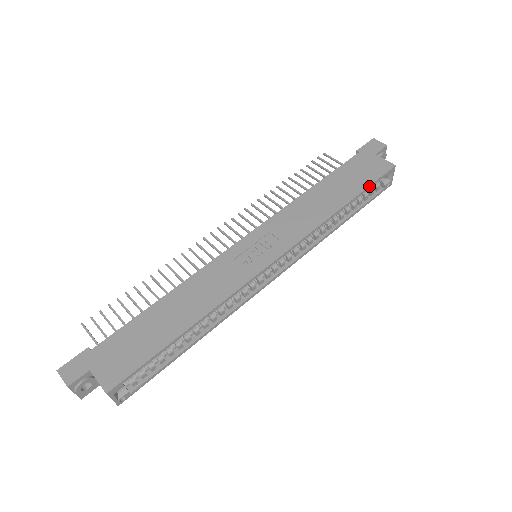
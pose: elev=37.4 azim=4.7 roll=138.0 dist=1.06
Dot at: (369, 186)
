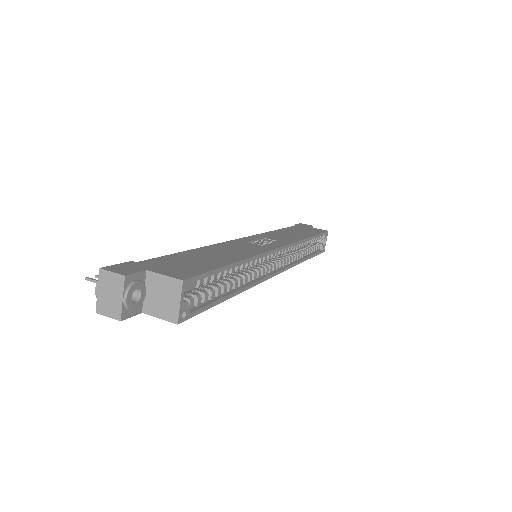
Dot at: (319, 234)
